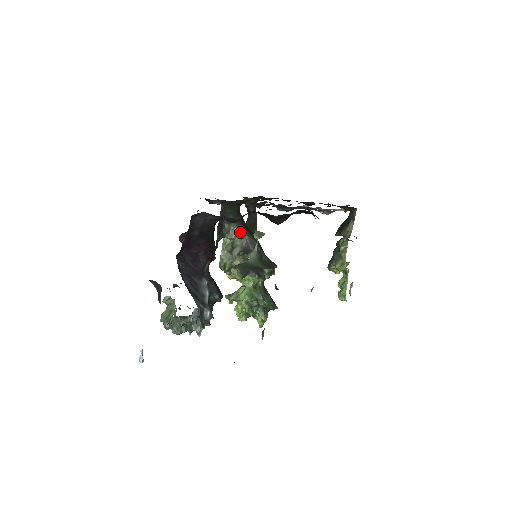
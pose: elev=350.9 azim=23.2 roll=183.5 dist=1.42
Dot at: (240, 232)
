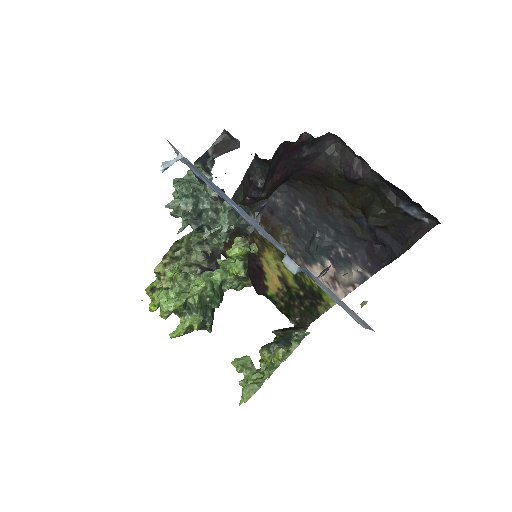
Dot at: occluded
